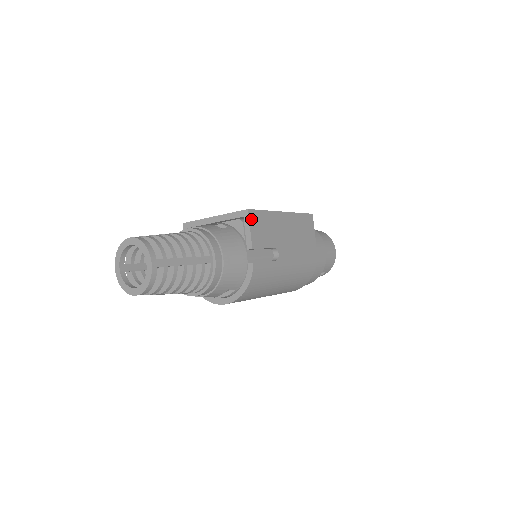
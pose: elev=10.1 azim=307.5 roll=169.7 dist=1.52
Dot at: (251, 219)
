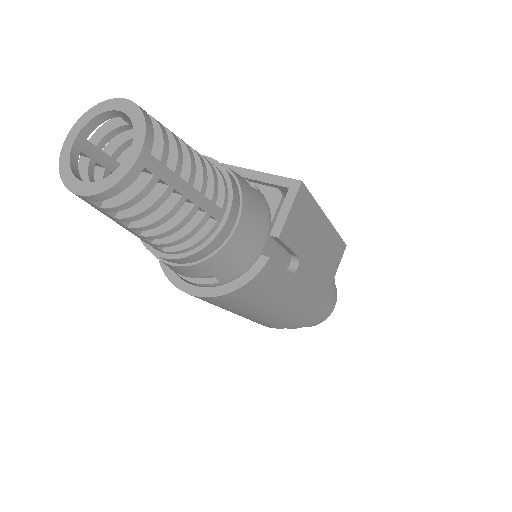
Dot at: (298, 197)
